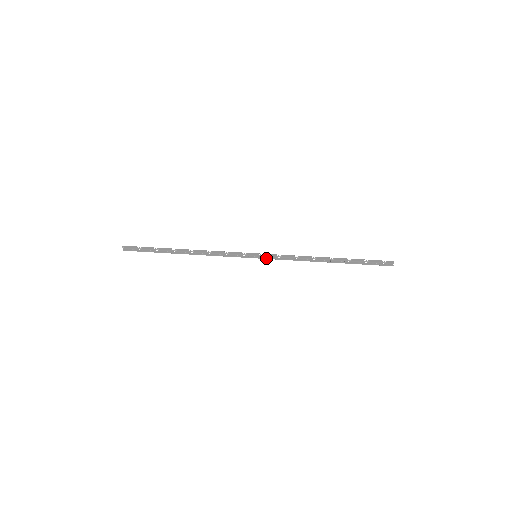
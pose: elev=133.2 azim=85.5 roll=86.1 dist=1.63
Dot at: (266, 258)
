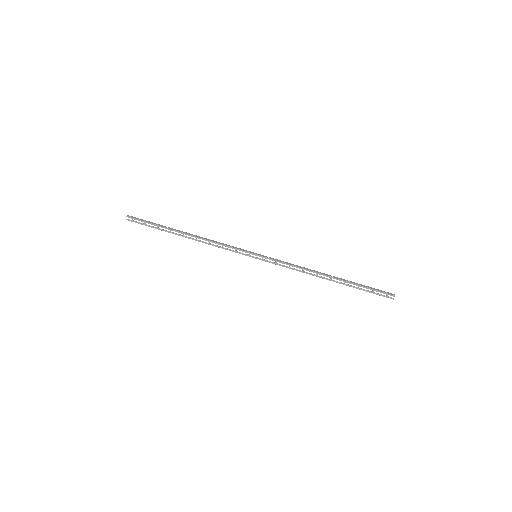
Dot at: (266, 260)
